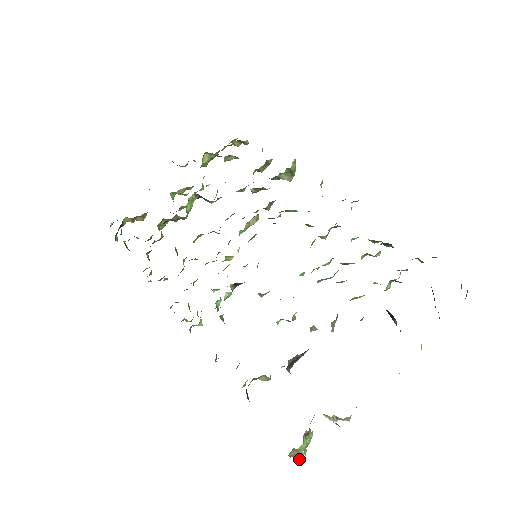
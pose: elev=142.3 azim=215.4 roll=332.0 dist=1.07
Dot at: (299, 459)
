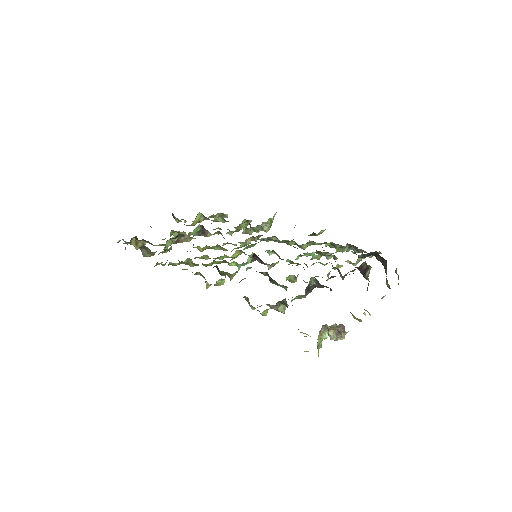
Dot at: (318, 352)
